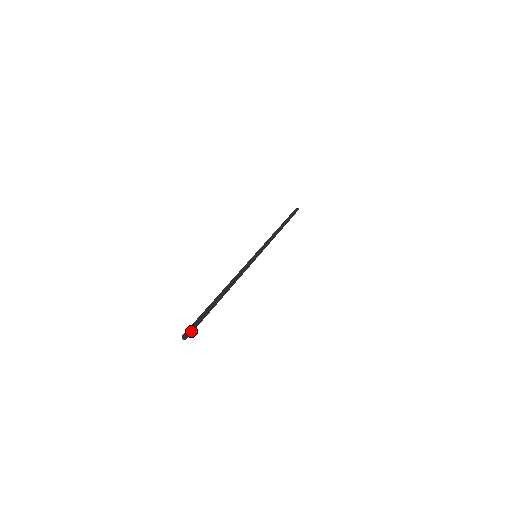
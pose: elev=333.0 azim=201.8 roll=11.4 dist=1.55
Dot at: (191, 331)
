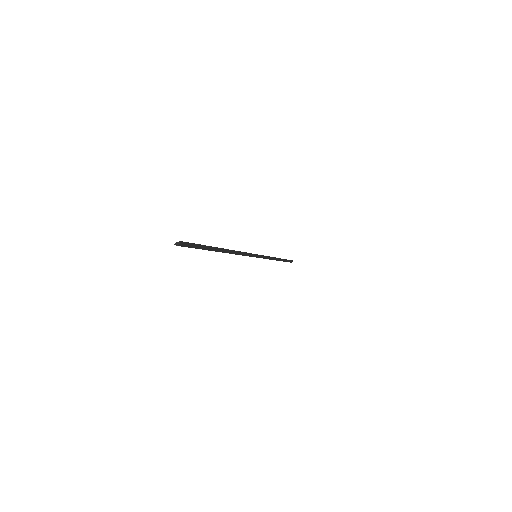
Dot at: (186, 243)
